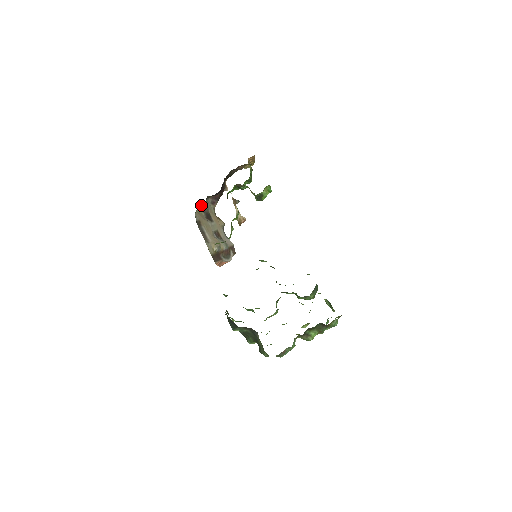
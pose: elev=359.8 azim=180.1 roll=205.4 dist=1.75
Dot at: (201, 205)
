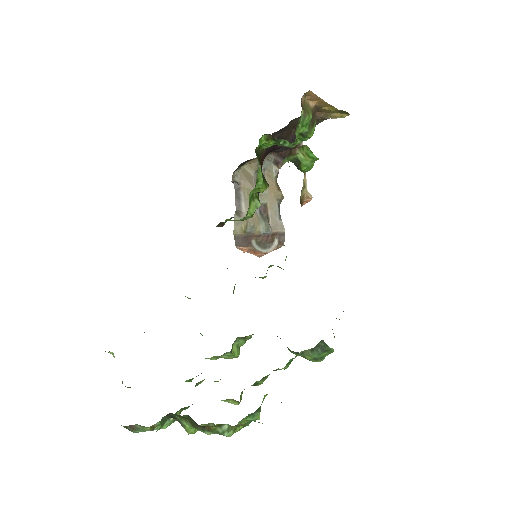
Dot at: (251, 161)
